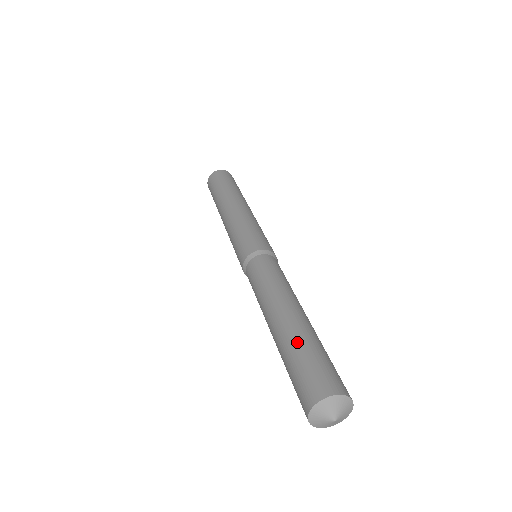
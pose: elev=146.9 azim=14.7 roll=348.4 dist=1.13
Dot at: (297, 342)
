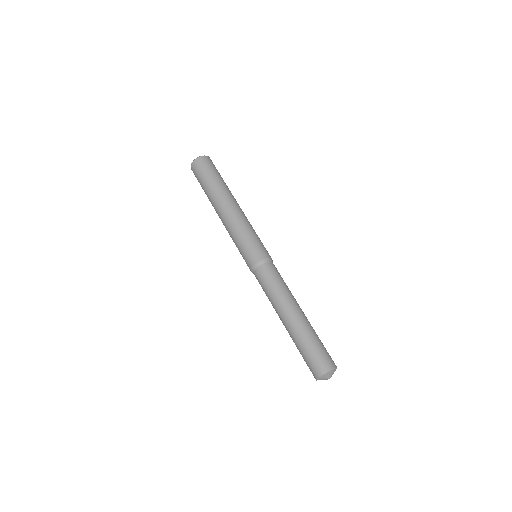
Dot at: (296, 344)
